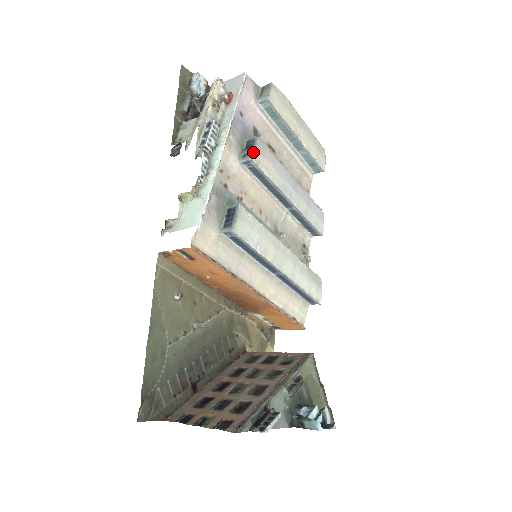
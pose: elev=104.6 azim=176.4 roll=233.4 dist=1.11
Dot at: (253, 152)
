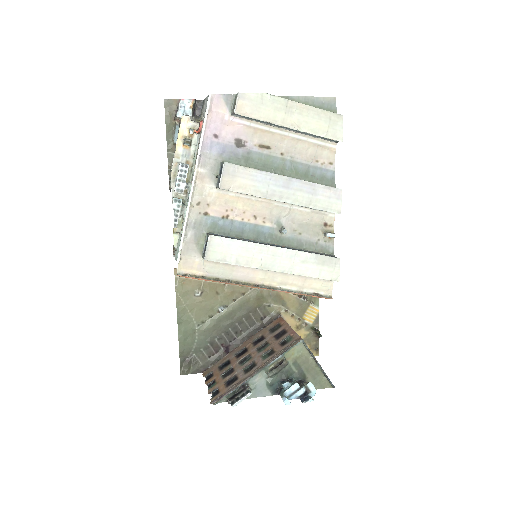
Dot at: (219, 182)
